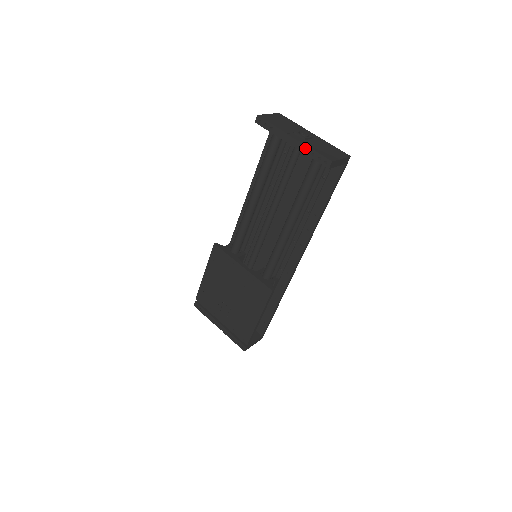
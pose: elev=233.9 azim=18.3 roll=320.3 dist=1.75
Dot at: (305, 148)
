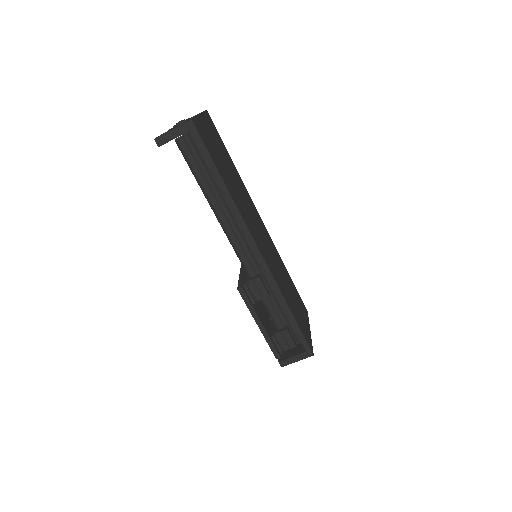
Dot at: occluded
